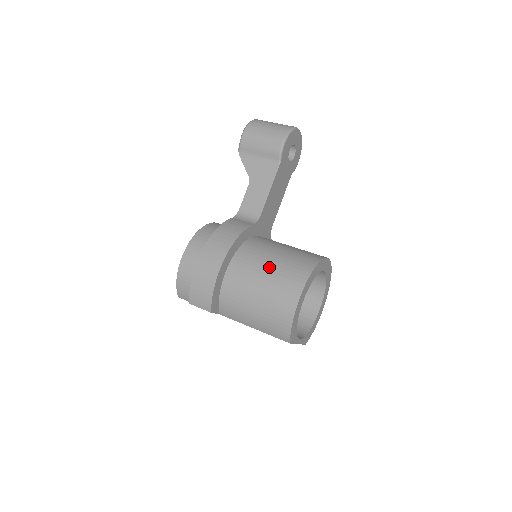
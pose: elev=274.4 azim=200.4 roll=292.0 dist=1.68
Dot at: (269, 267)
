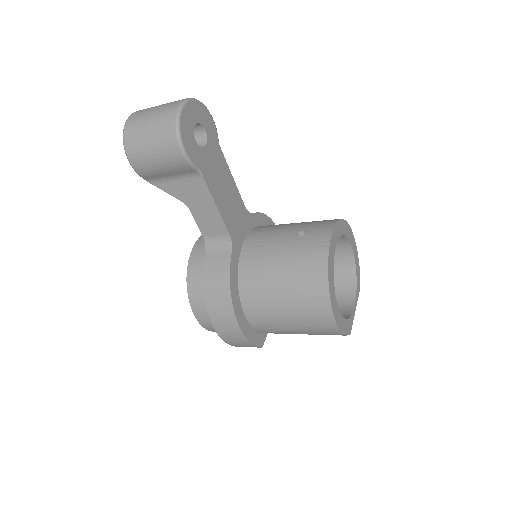
Dot at: (283, 300)
